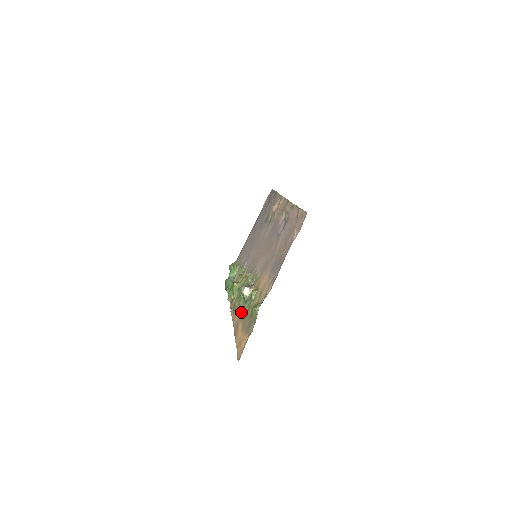
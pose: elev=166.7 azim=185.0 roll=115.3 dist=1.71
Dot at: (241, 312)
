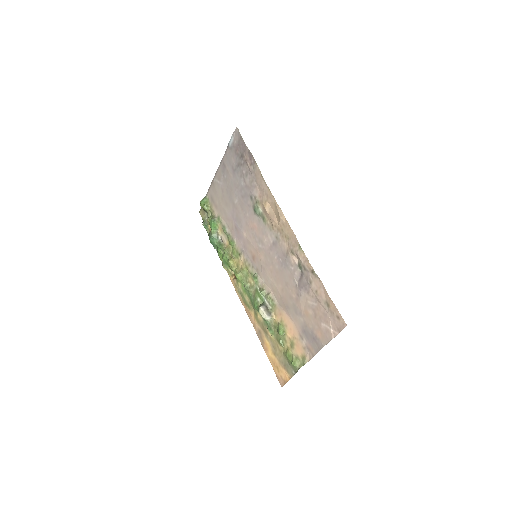
Dot at: (263, 327)
